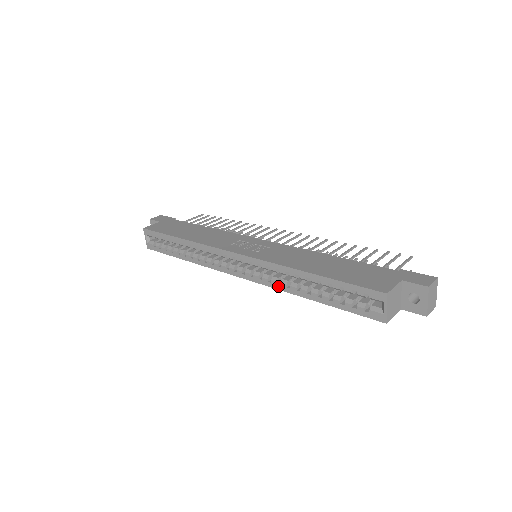
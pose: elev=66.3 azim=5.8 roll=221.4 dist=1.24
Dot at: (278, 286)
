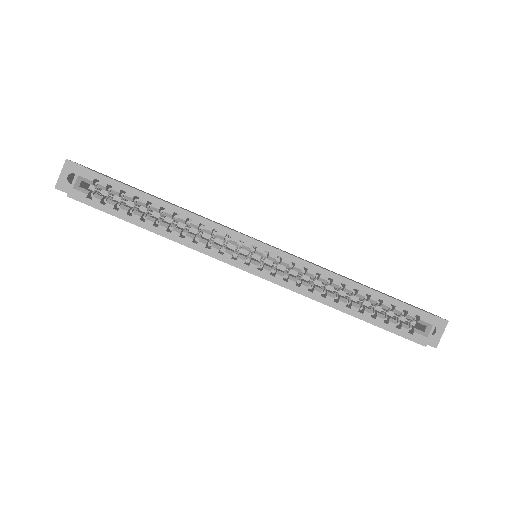
Dot at: (309, 293)
